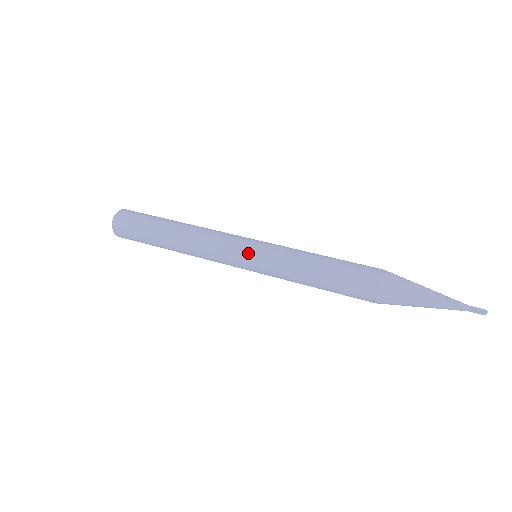
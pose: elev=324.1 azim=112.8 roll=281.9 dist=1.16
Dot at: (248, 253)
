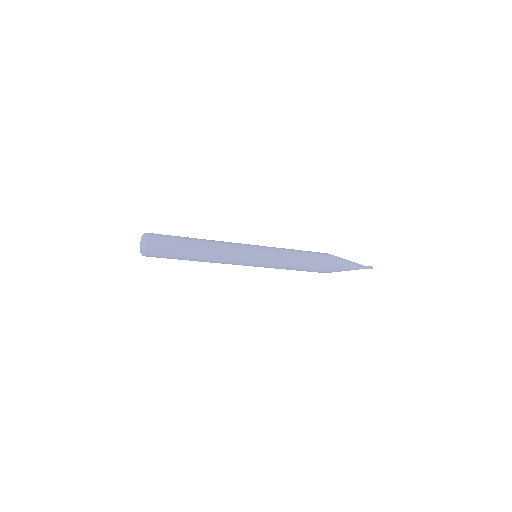
Dot at: (257, 246)
